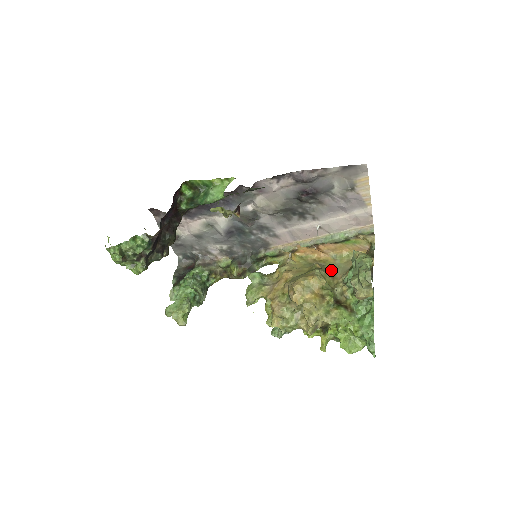
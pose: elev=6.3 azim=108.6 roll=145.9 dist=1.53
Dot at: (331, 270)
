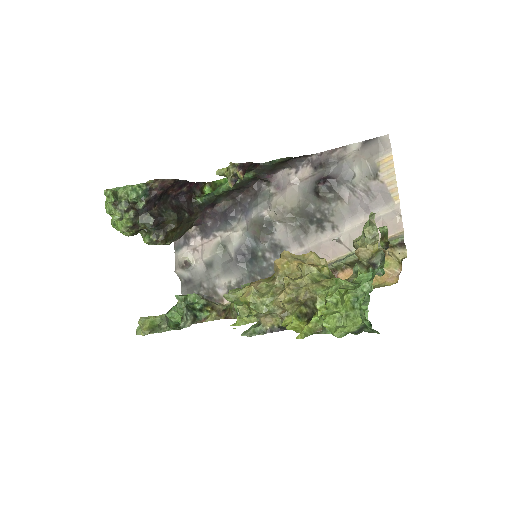
Dot at: occluded
